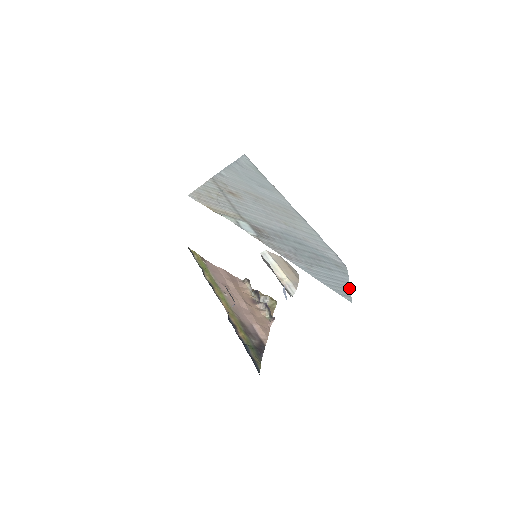
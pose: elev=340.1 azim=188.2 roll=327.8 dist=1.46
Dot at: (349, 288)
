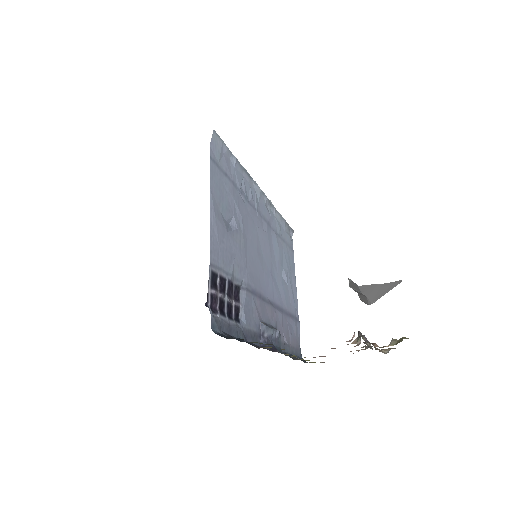
Dot at: occluded
